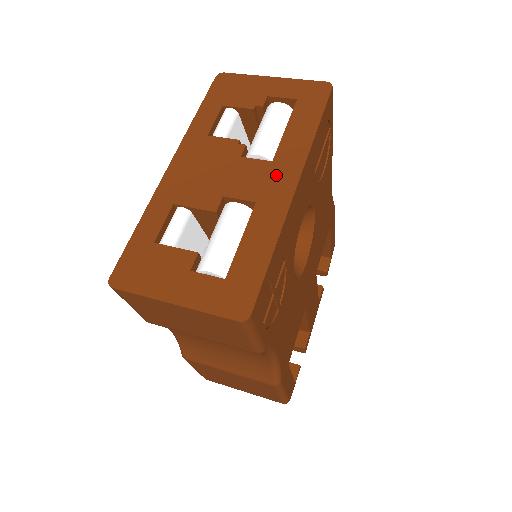
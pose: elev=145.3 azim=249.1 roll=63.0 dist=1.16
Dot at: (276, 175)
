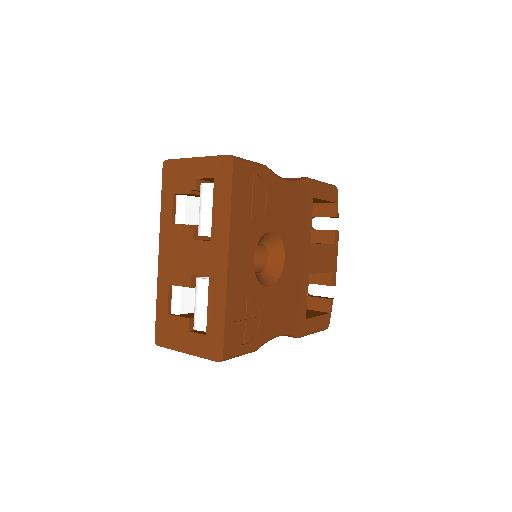
Dot at: (215, 253)
